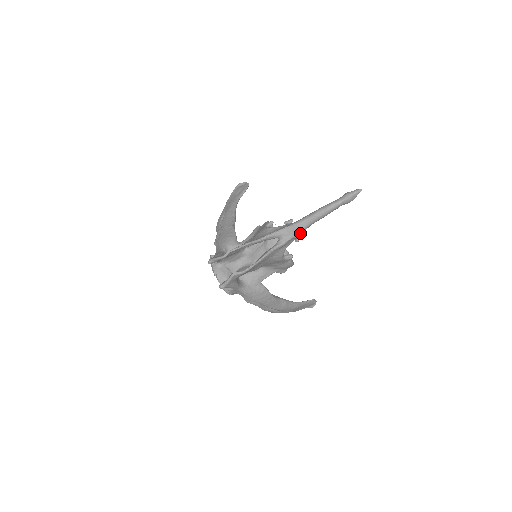
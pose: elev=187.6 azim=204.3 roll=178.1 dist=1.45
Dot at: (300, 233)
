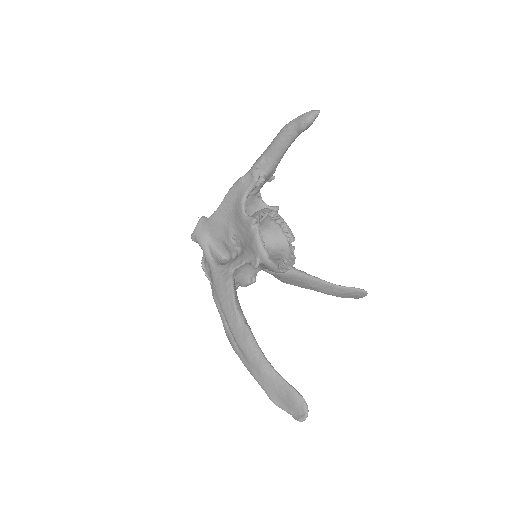
Dot at: (256, 165)
